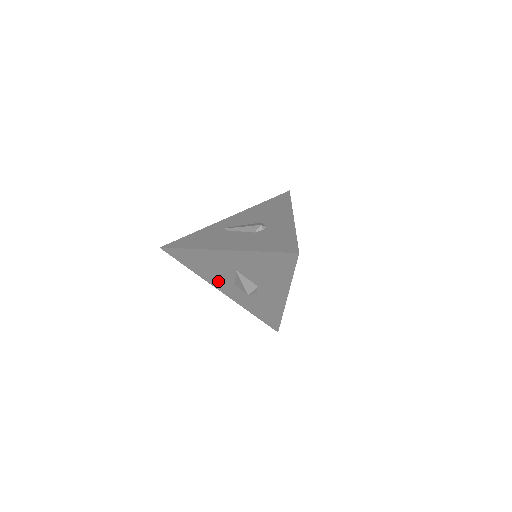
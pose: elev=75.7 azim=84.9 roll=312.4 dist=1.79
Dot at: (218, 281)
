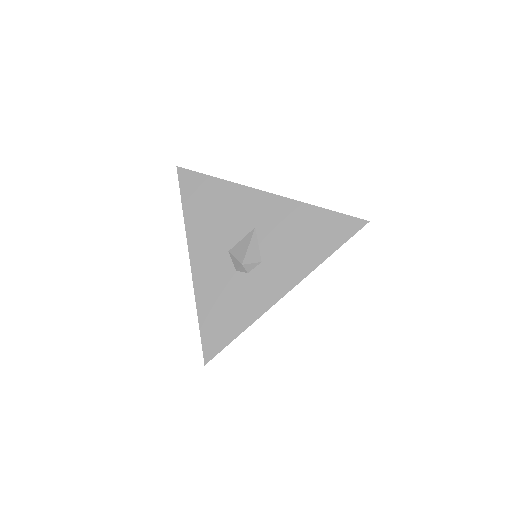
Dot at: (206, 240)
